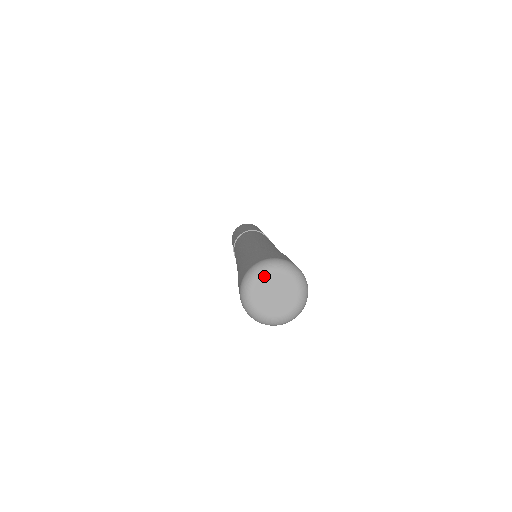
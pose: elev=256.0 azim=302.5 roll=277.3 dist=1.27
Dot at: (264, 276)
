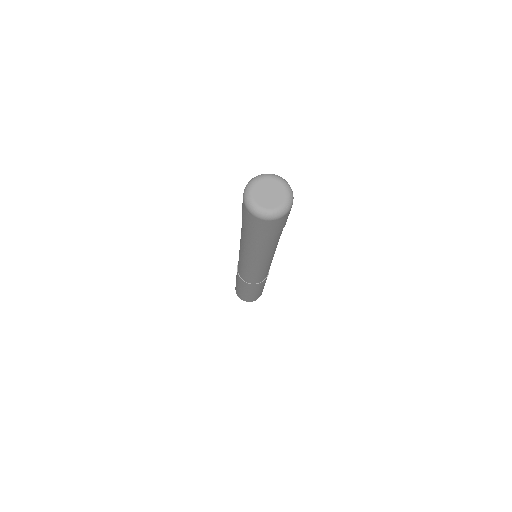
Dot at: (253, 190)
